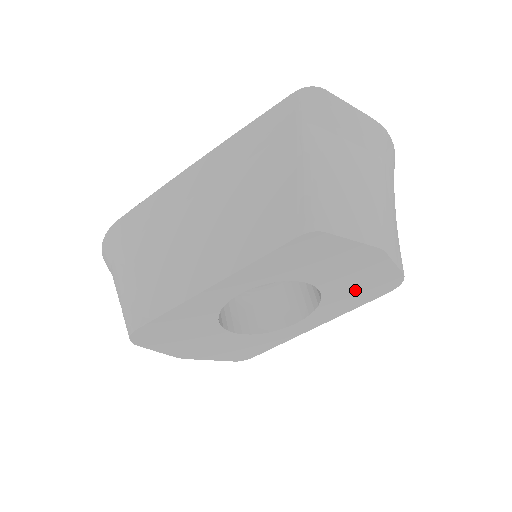
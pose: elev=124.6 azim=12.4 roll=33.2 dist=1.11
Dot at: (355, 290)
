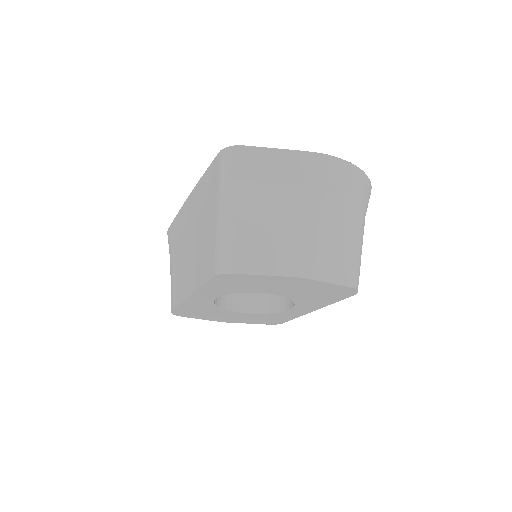
Dot at: (315, 295)
